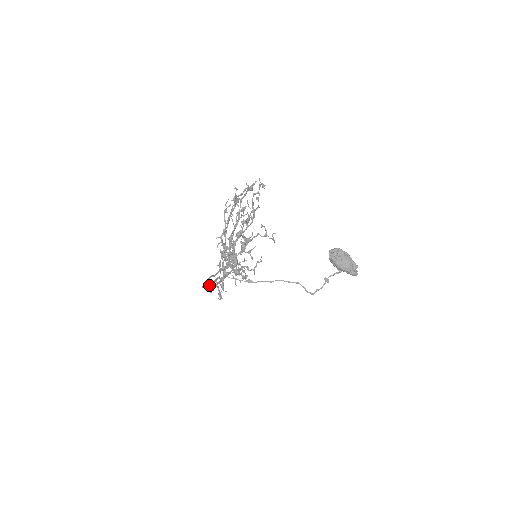
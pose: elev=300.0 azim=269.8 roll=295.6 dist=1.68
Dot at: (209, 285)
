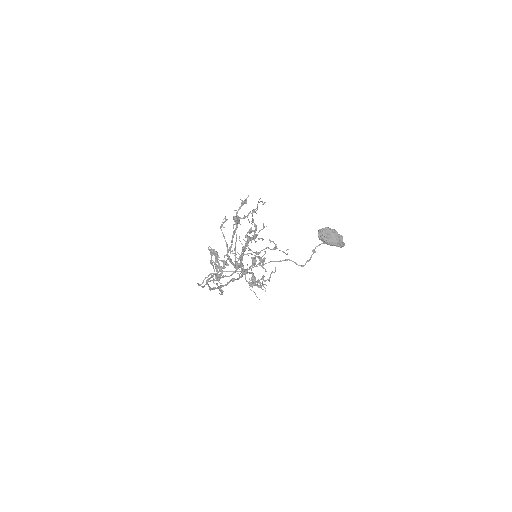
Dot at: (203, 281)
